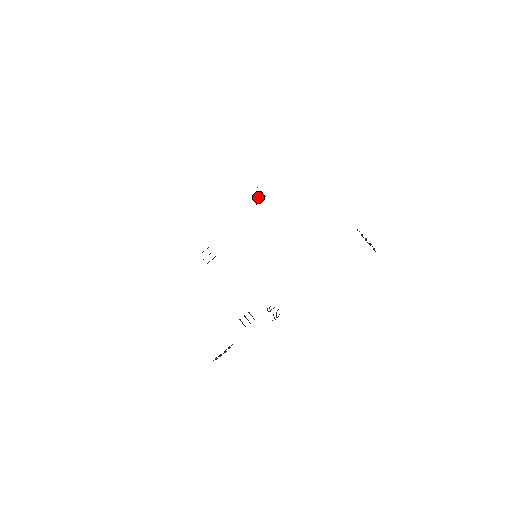
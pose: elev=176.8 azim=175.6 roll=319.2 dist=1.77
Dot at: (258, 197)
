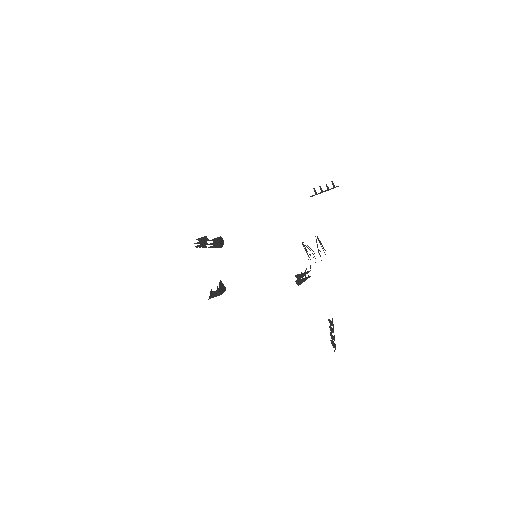
Dot at: occluded
